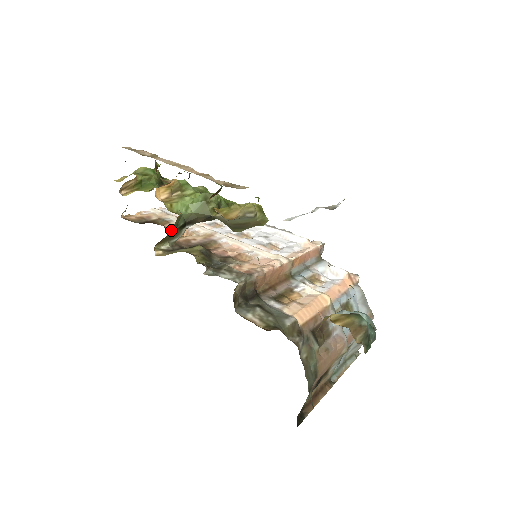
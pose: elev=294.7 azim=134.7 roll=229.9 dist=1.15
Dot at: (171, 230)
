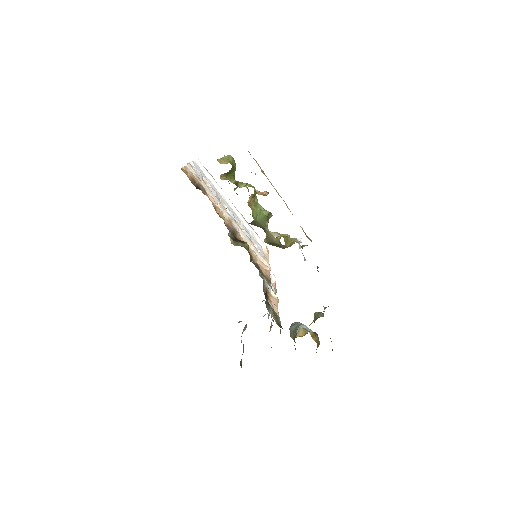
Dot at: occluded
